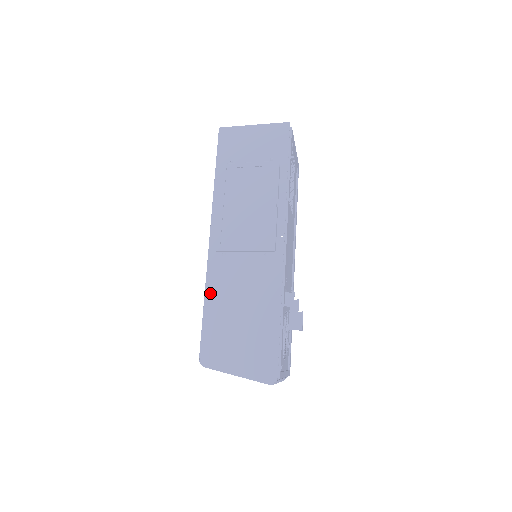
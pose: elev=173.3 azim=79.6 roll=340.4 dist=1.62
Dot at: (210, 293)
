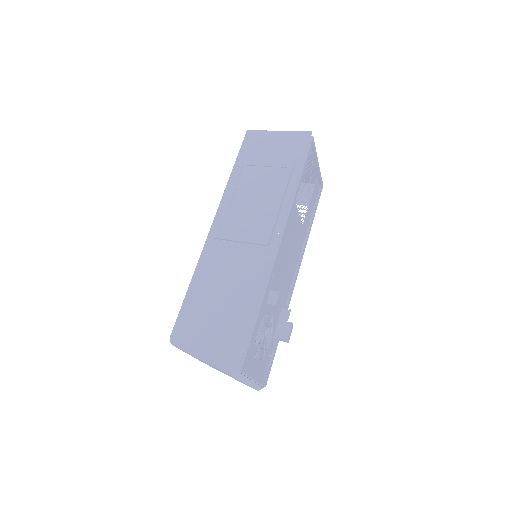
Dot at: (198, 276)
